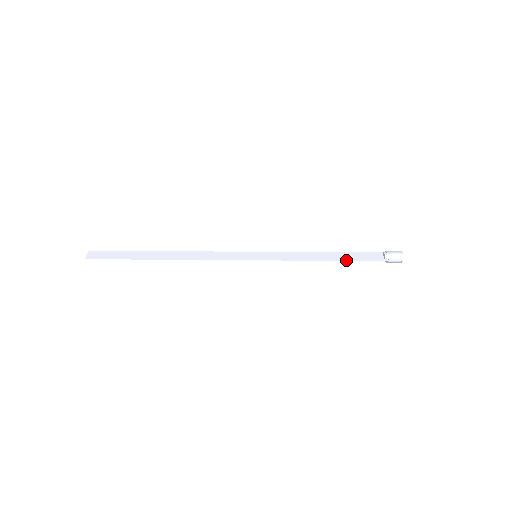
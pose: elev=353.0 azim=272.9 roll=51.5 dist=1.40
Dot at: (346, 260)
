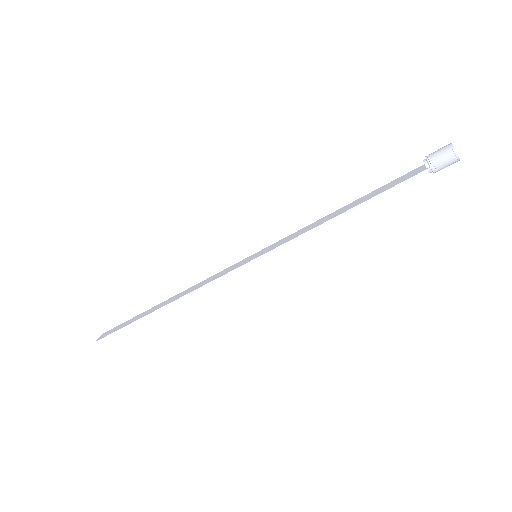
Dot at: (368, 199)
